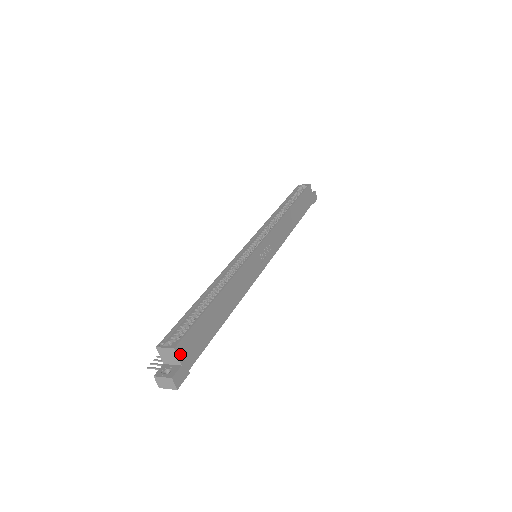
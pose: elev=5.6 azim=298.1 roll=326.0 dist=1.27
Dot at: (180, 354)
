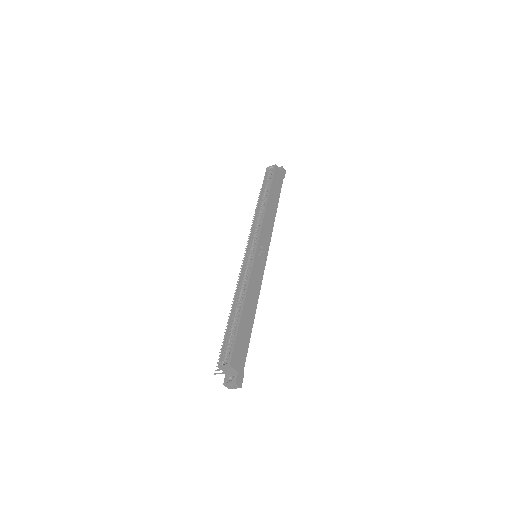
Dot at: (234, 366)
